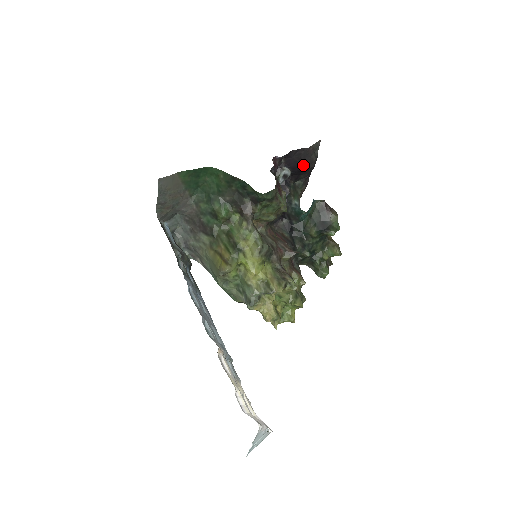
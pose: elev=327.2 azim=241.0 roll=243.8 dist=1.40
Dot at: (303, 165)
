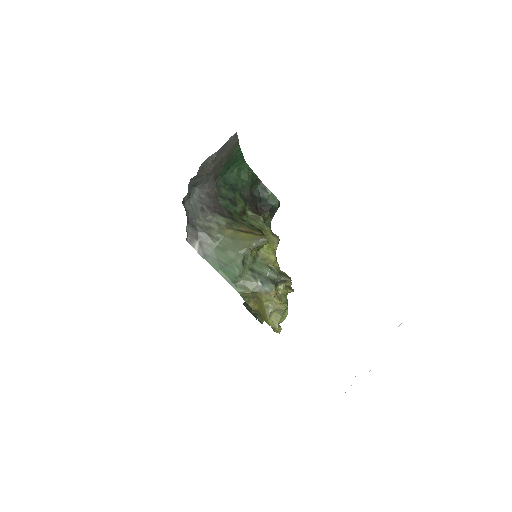
Dot at: occluded
